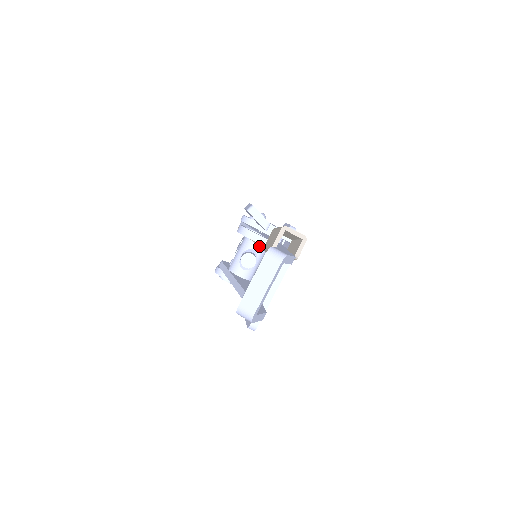
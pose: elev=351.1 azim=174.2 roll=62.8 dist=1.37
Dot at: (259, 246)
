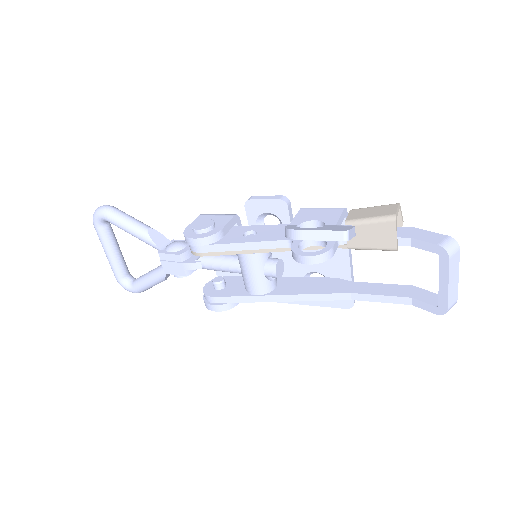
Dot at: occluded
